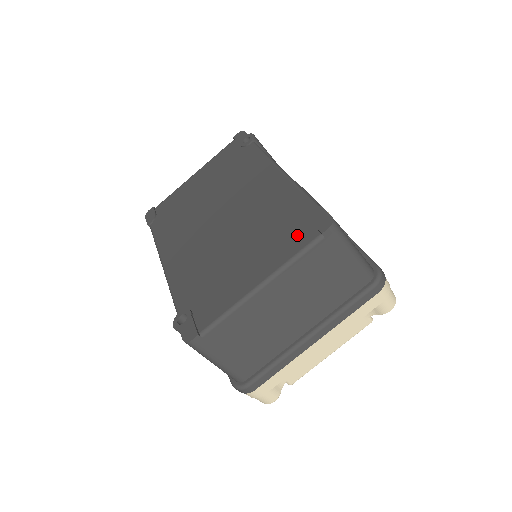
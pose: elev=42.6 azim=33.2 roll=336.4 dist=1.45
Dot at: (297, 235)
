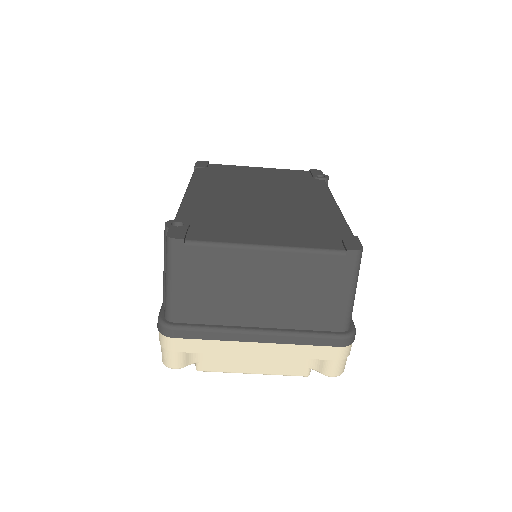
Dot at: (323, 240)
